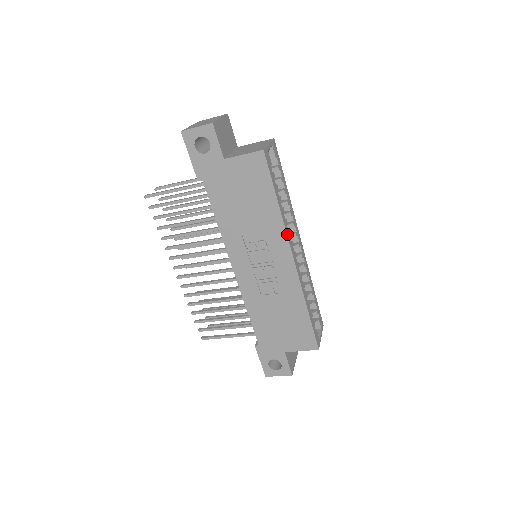
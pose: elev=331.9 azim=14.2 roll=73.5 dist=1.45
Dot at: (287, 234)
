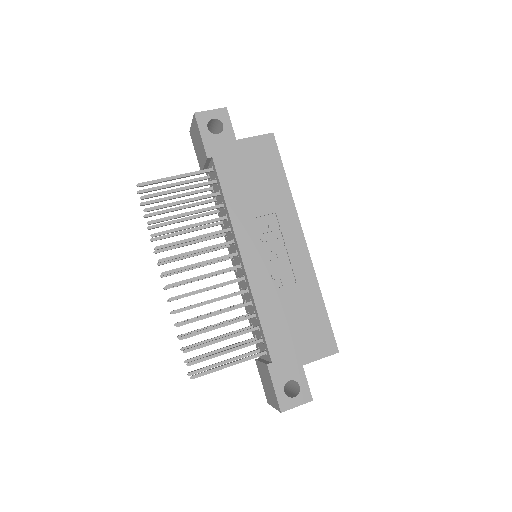
Dot at: (297, 214)
